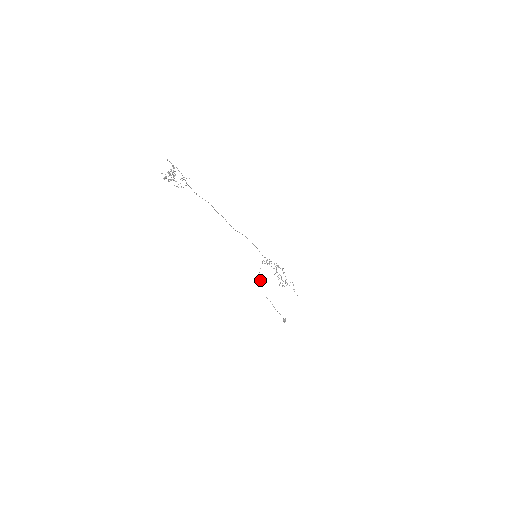
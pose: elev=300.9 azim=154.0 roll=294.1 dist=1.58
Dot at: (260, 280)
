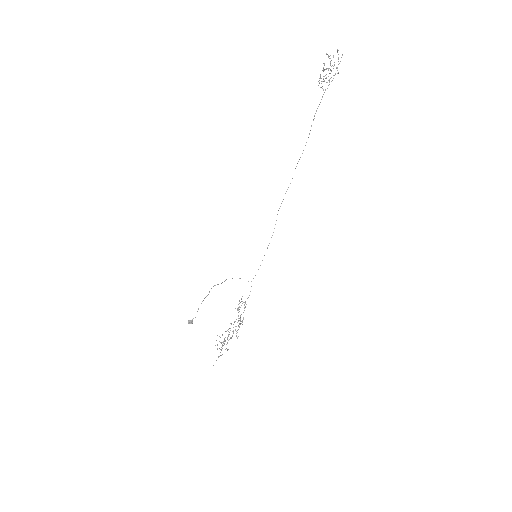
Dot at: occluded
